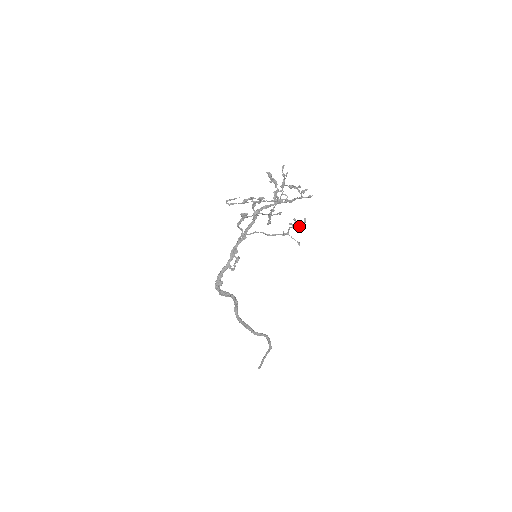
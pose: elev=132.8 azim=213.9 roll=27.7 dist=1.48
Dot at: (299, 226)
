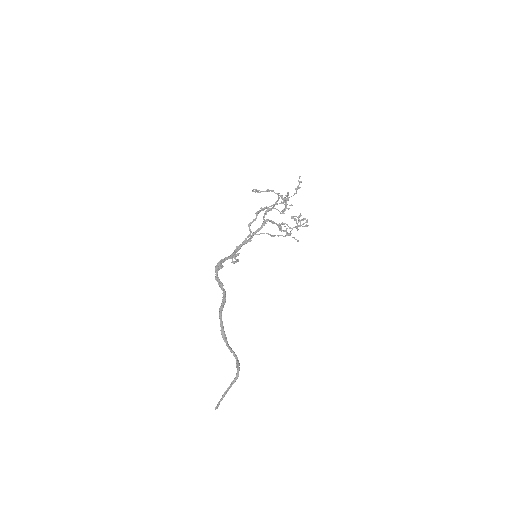
Dot at: (302, 224)
